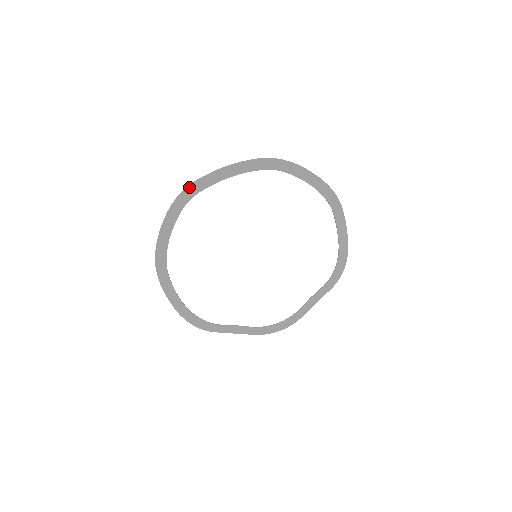
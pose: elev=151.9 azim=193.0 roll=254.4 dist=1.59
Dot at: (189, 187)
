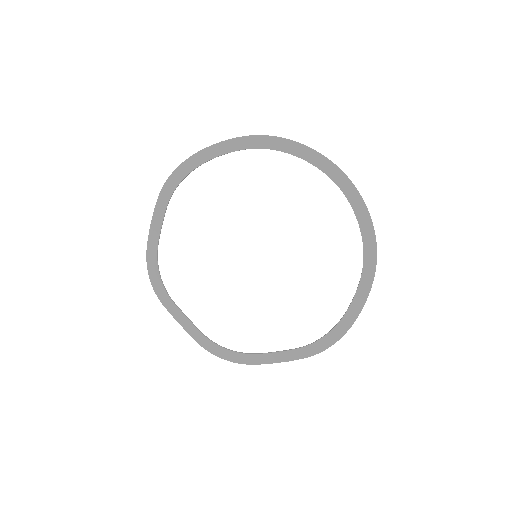
Dot at: (156, 208)
